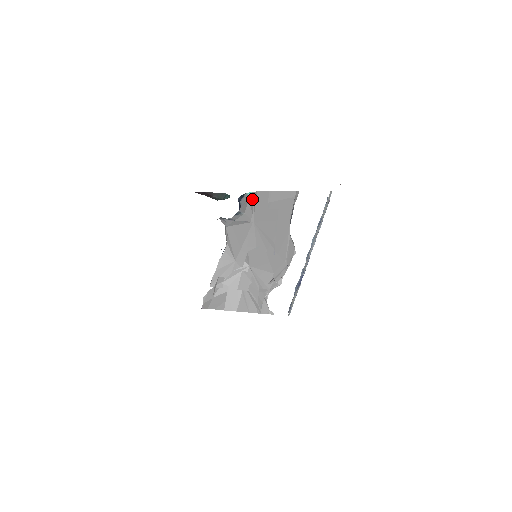
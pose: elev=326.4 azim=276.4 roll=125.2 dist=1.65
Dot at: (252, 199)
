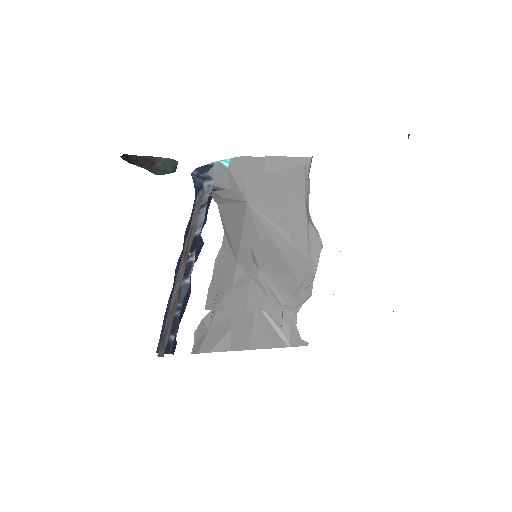
Dot at: (235, 168)
